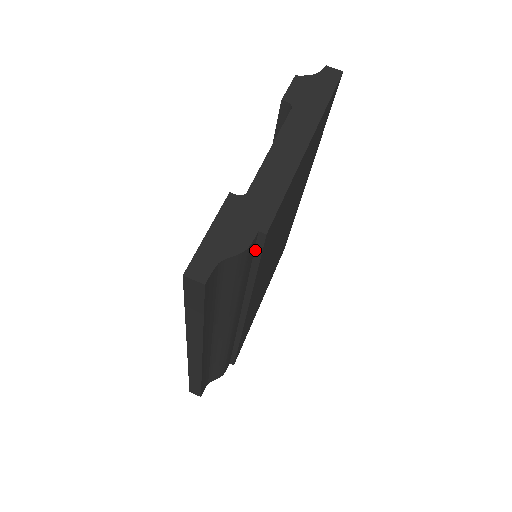
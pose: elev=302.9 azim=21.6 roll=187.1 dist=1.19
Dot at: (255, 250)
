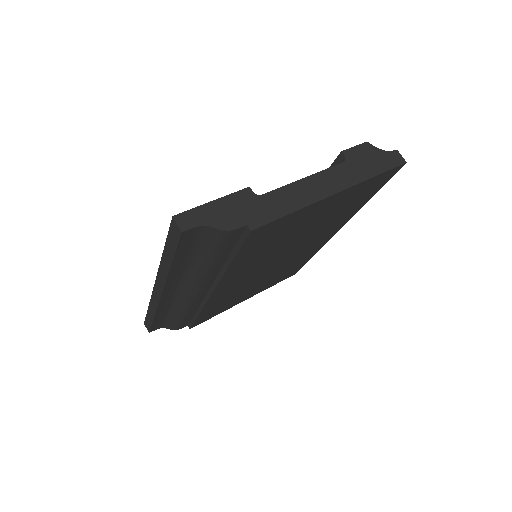
Dot at: (240, 239)
